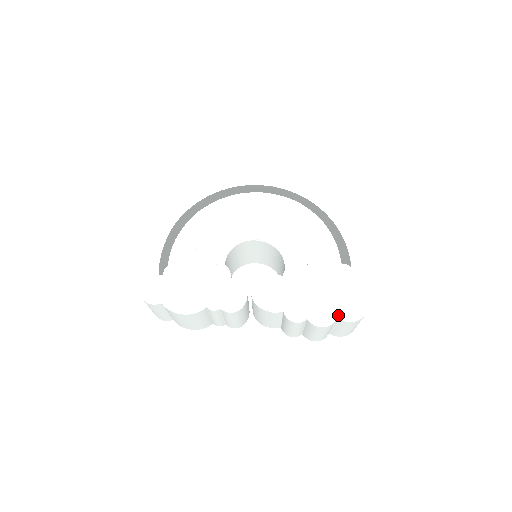
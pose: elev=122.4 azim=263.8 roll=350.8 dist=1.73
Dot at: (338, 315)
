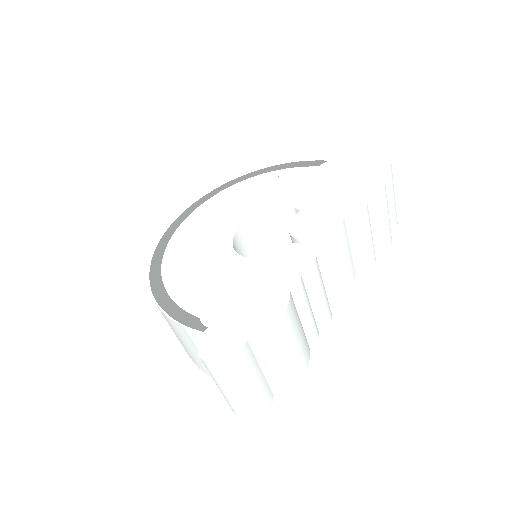
Dot at: (376, 176)
